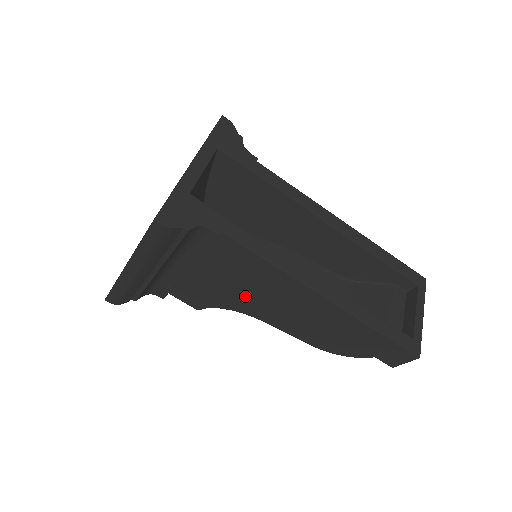
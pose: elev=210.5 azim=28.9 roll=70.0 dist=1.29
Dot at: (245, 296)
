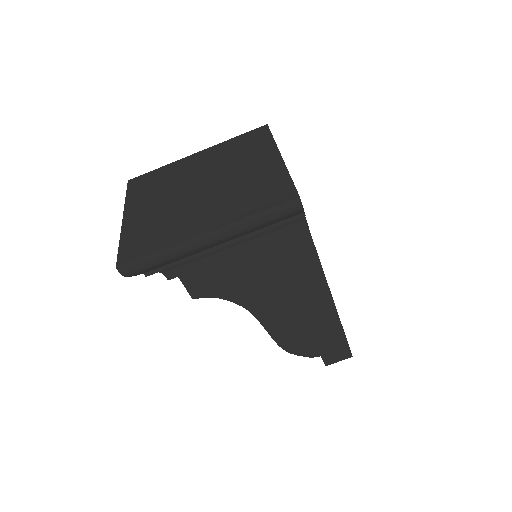
Dot at: (264, 289)
